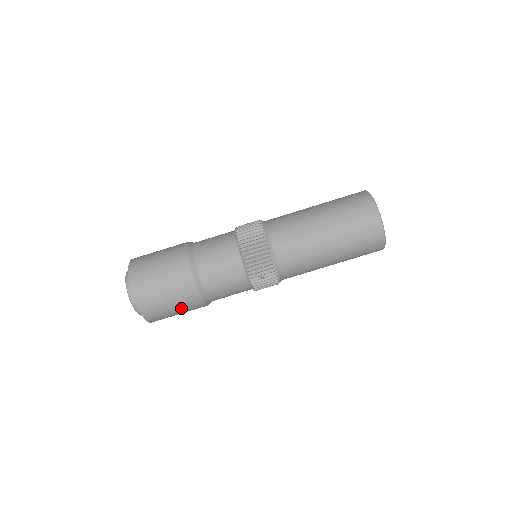
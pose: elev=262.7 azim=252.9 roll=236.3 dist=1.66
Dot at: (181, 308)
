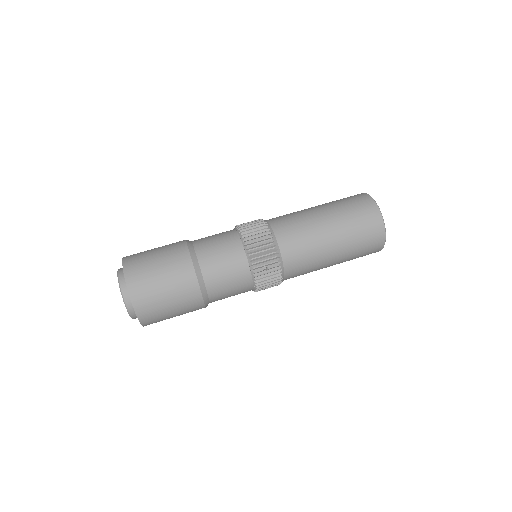
Dot at: (177, 303)
